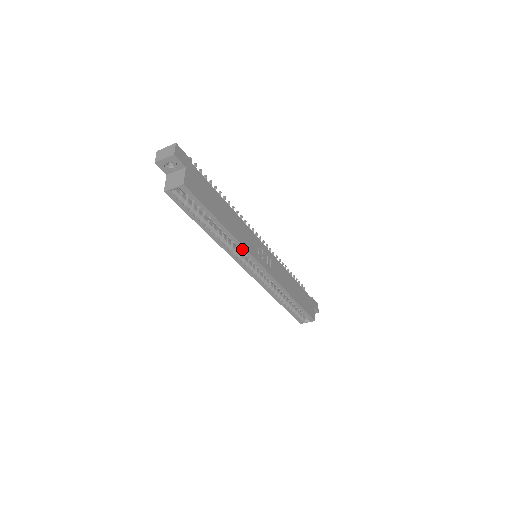
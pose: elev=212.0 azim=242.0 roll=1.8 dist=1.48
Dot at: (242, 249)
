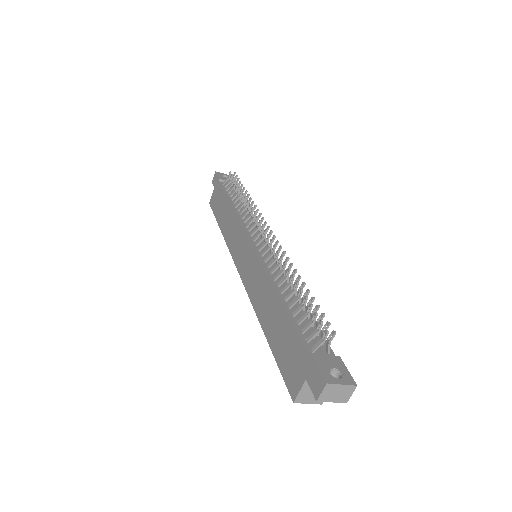
Dot at: occluded
